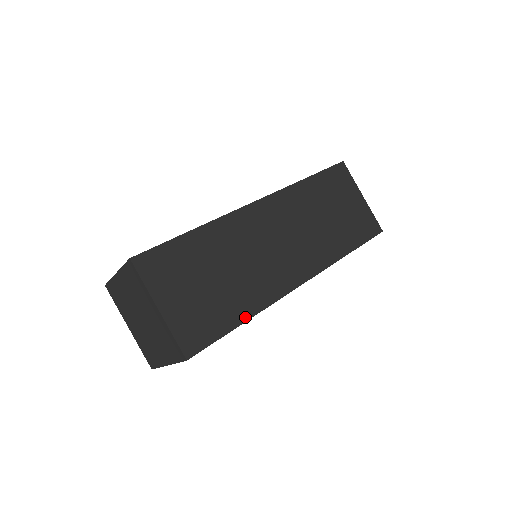
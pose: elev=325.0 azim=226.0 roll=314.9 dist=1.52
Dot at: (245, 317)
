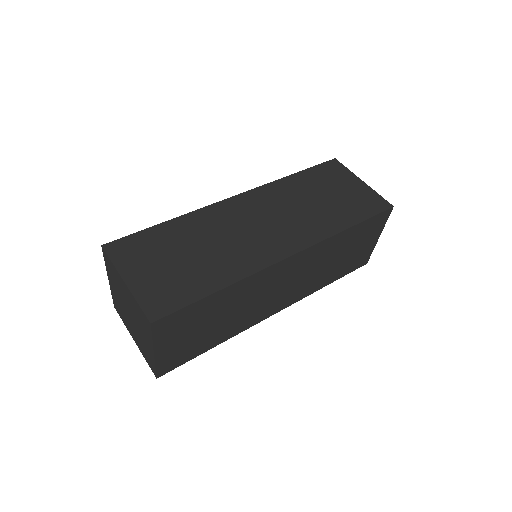
Dot at: (217, 344)
